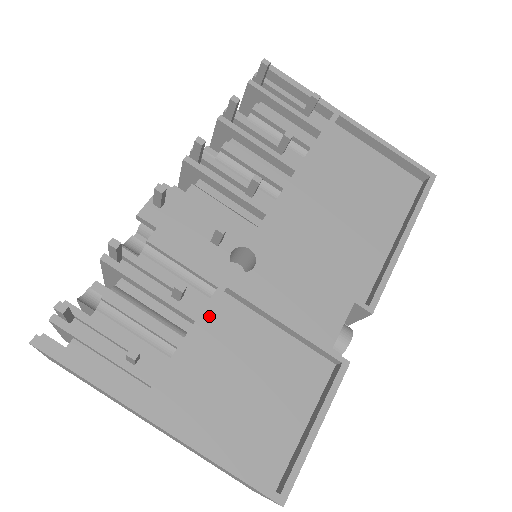
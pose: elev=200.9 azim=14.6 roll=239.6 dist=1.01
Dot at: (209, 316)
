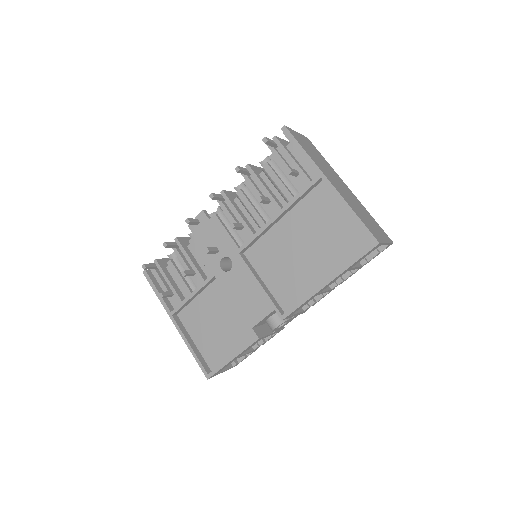
Dot at: (209, 285)
